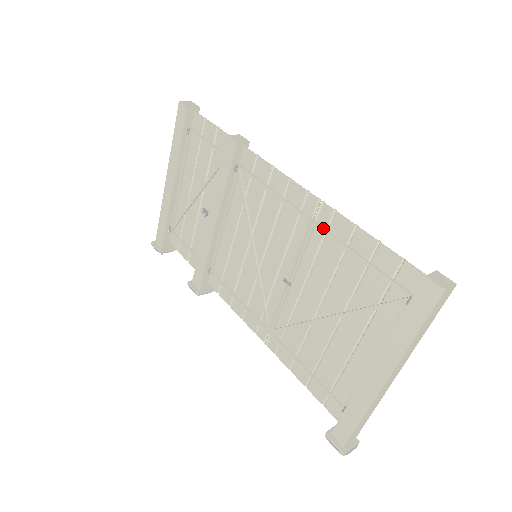
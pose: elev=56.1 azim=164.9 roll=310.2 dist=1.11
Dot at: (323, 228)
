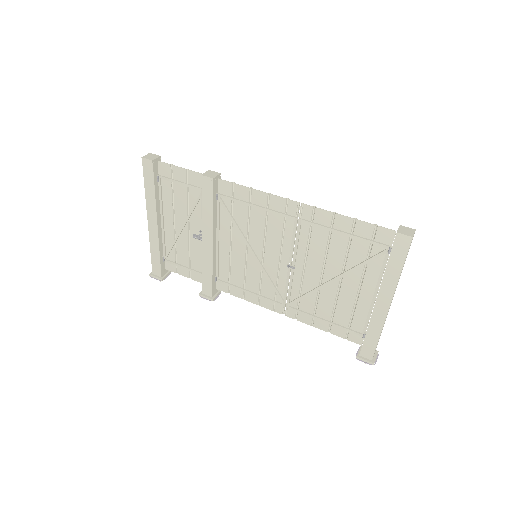
Dot at: (309, 221)
